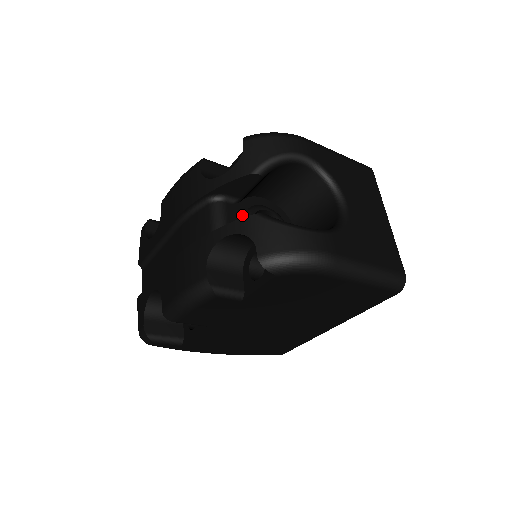
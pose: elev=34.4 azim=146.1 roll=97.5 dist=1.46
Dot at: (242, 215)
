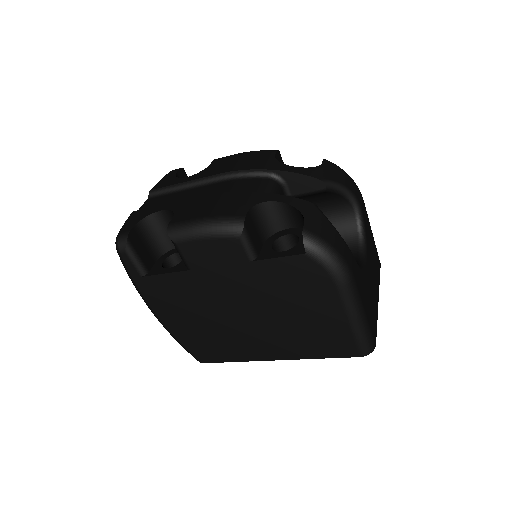
Dot at: occluded
